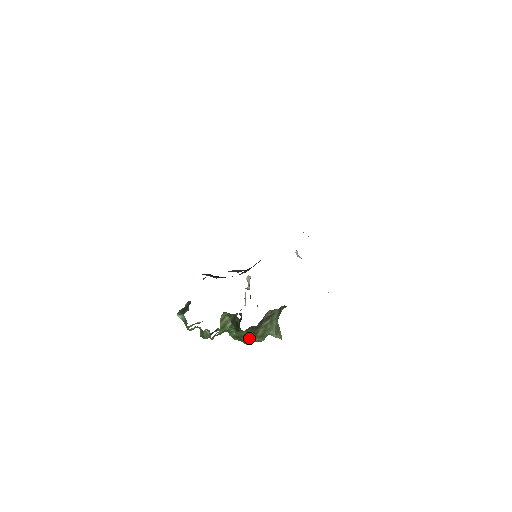
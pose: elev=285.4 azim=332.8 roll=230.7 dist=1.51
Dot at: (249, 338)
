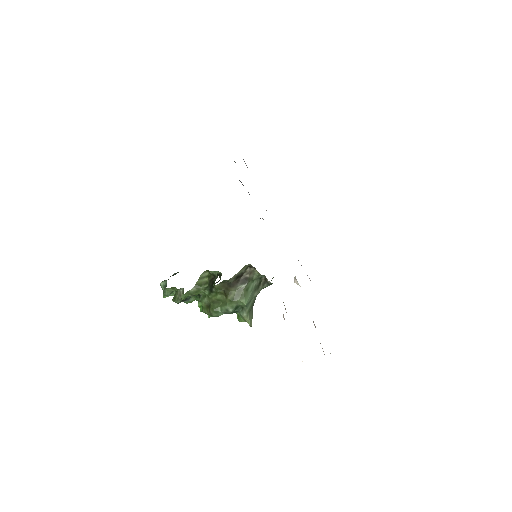
Dot at: (219, 306)
